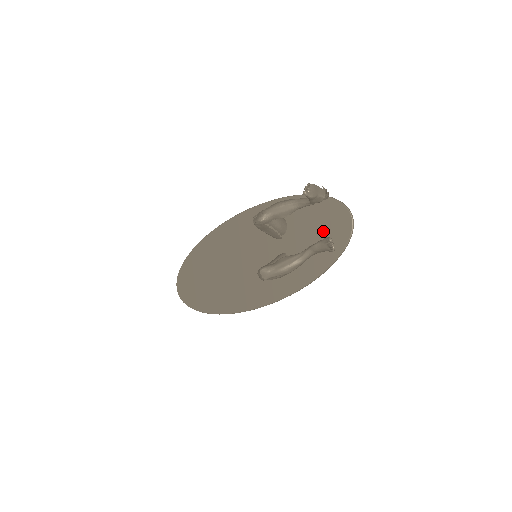
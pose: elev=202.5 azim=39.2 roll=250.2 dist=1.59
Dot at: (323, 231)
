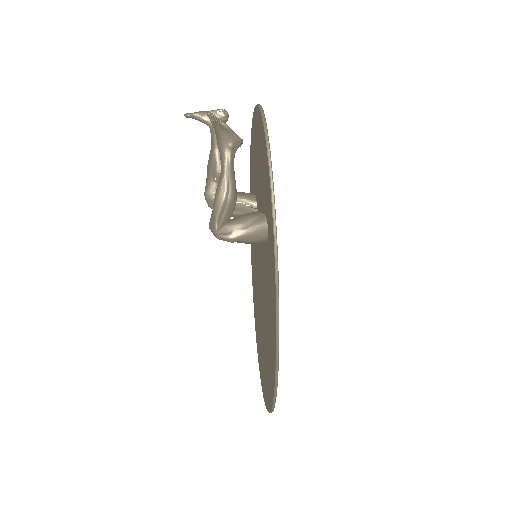
Dot at: (258, 150)
